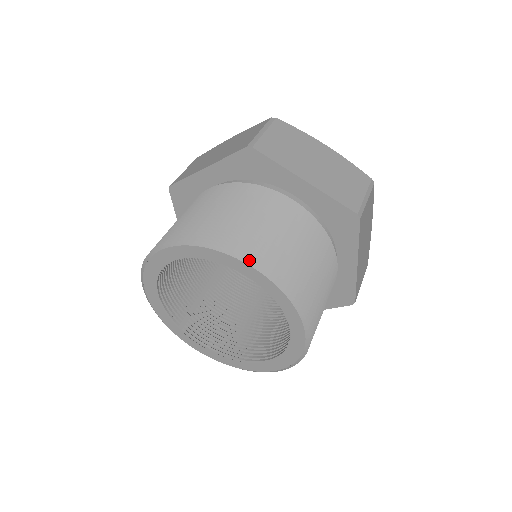
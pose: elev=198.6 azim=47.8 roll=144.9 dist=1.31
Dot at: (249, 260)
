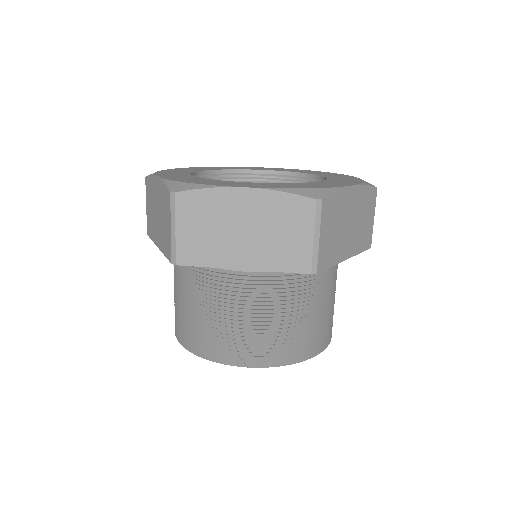
Dot at: occluded
